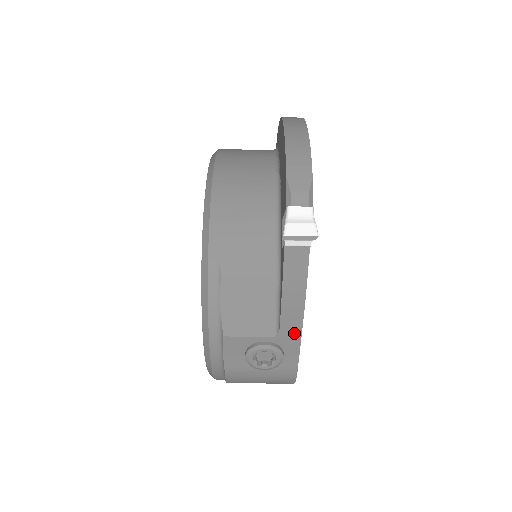
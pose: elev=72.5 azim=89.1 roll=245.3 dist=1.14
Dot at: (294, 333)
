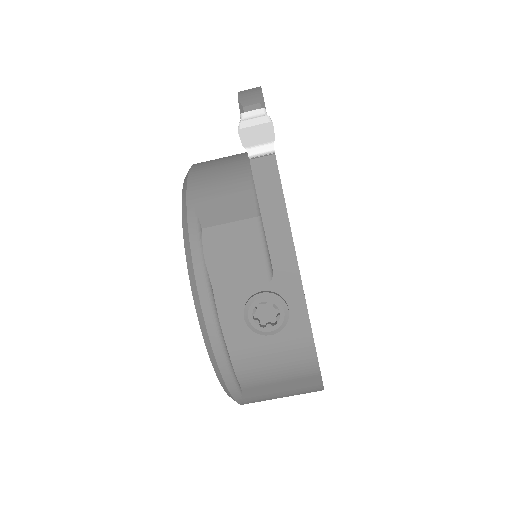
Dot at: (290, 271)
